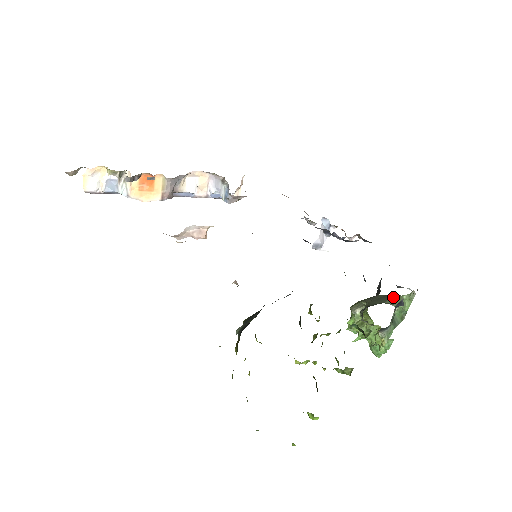
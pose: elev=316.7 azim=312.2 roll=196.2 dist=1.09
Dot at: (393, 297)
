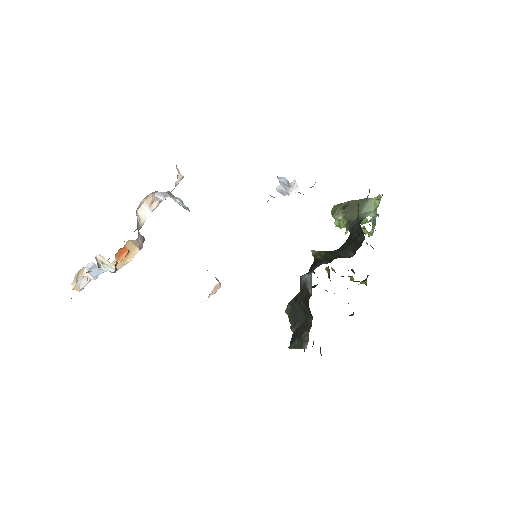
Dot at: (365, 204)
